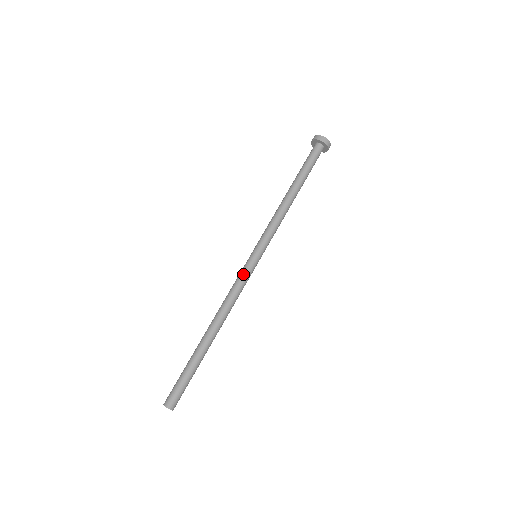
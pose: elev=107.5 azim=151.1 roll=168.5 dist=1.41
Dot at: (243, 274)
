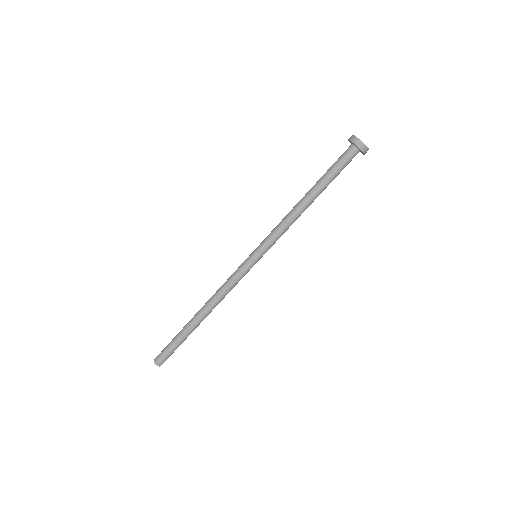
Dot at: (241, 274)
